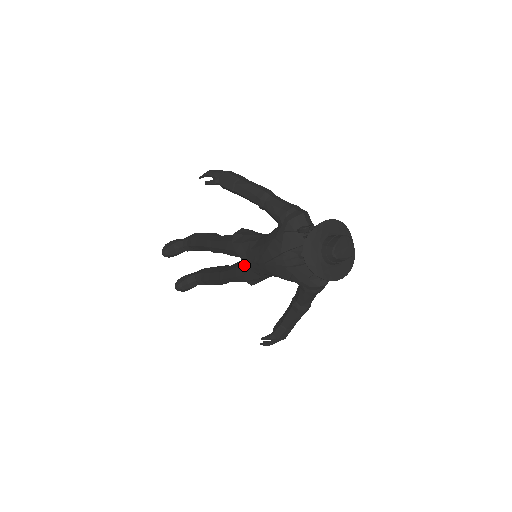
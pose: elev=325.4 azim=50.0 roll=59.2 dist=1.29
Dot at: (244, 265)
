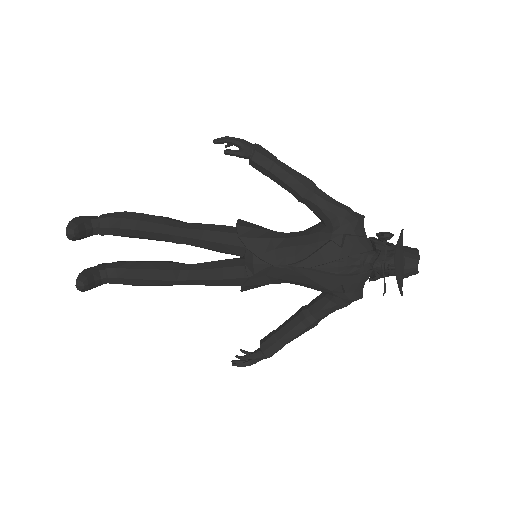
Dot at: (253, 266)
